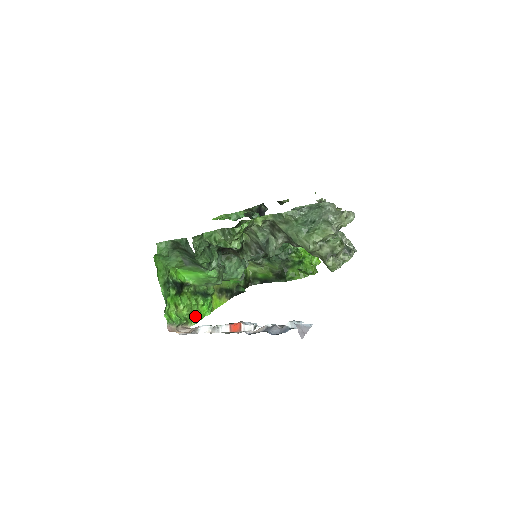
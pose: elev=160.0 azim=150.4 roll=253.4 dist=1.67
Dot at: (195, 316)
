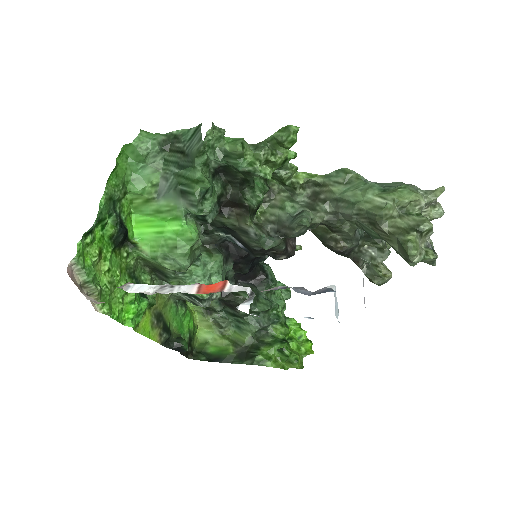
Dot at: (112, 306)
